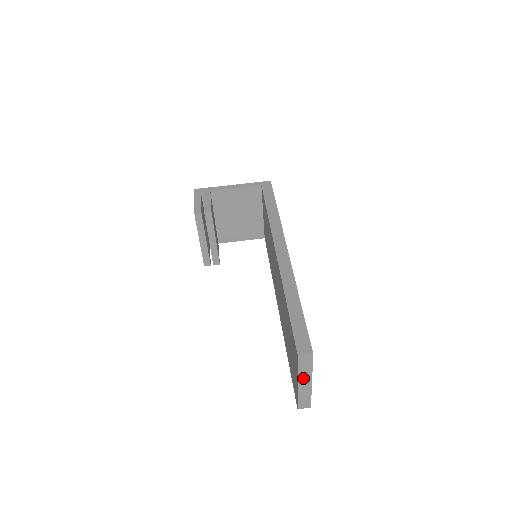
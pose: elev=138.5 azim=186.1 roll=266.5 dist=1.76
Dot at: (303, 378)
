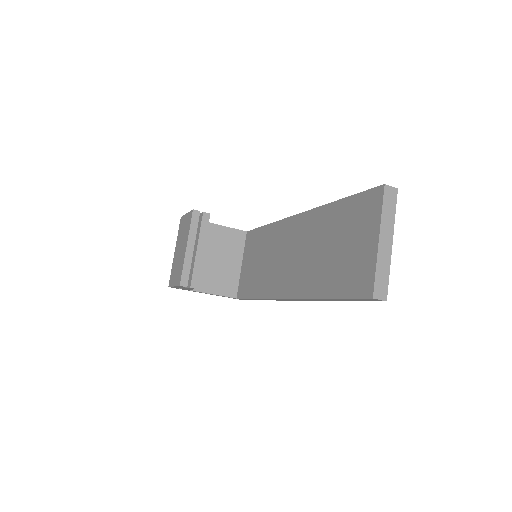
Dot at: (385, 230)
